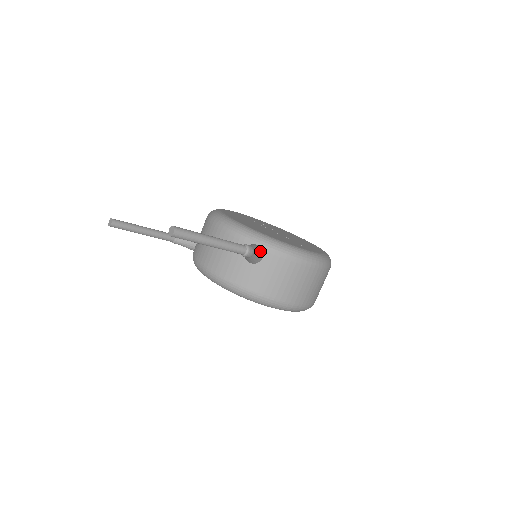
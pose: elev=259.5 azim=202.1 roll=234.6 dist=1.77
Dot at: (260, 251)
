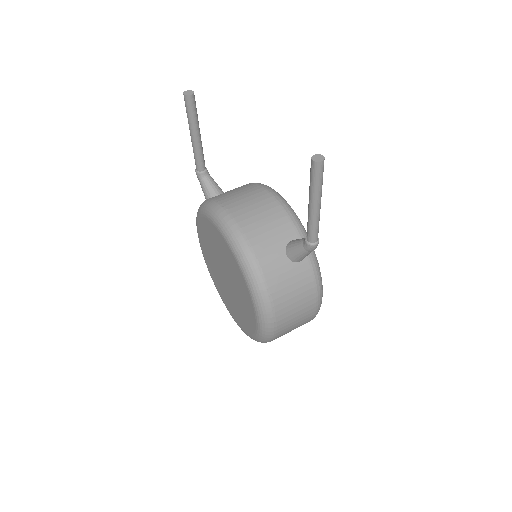
Dot at: occluded
